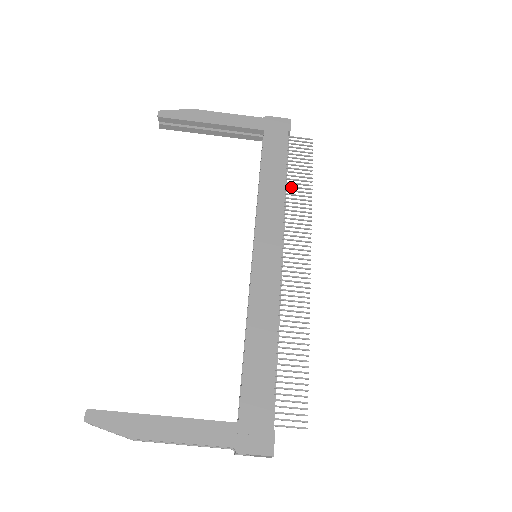
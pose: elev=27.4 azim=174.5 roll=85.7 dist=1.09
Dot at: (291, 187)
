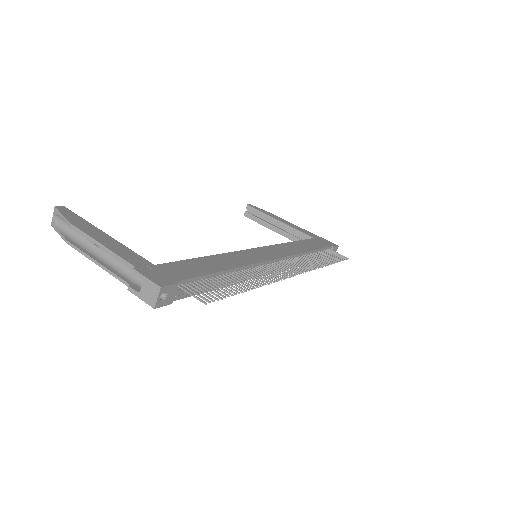
Dot at: (313, 257)
